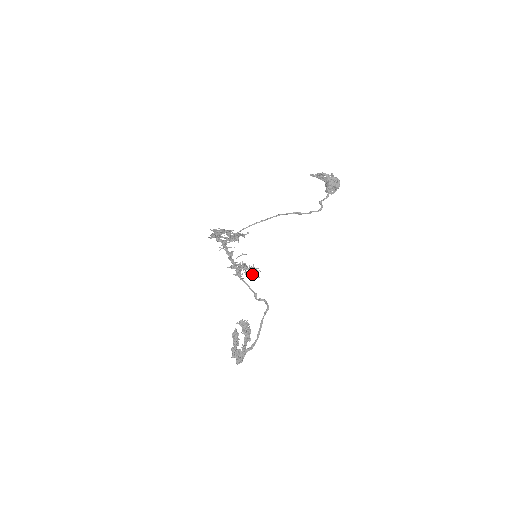
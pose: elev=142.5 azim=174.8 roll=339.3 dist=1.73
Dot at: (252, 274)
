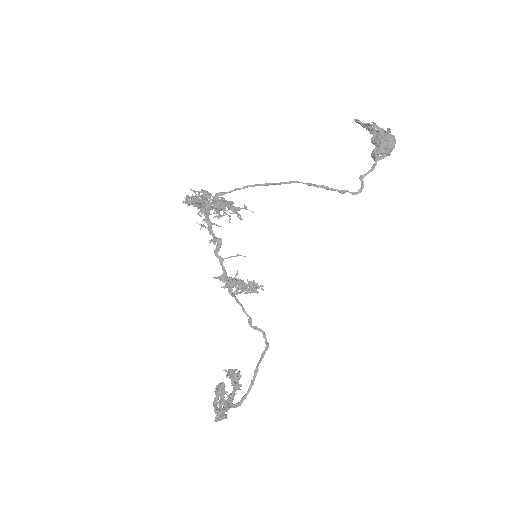
Dot at: (249, 290)
